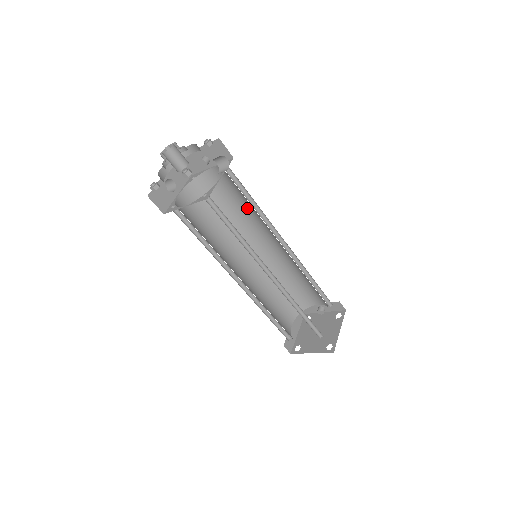
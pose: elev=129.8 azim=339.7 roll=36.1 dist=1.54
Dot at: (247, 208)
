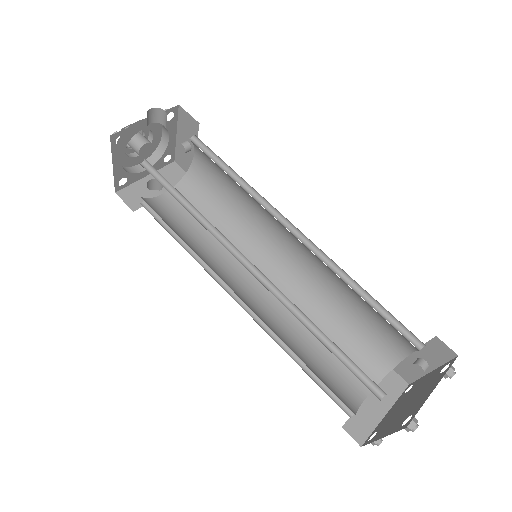
Dot at: (243, 194)
